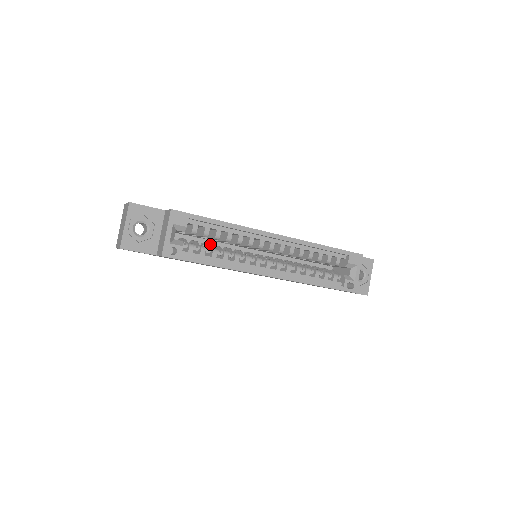
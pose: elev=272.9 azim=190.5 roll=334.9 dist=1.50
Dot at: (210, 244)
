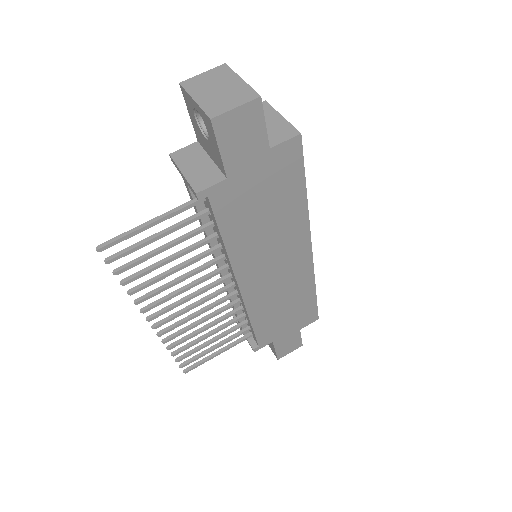
Dot at: occluded
